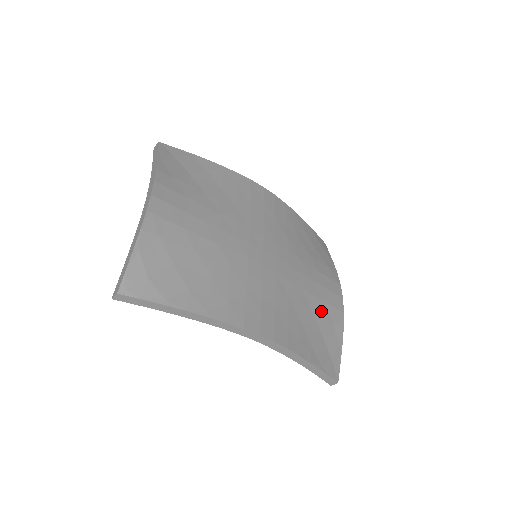
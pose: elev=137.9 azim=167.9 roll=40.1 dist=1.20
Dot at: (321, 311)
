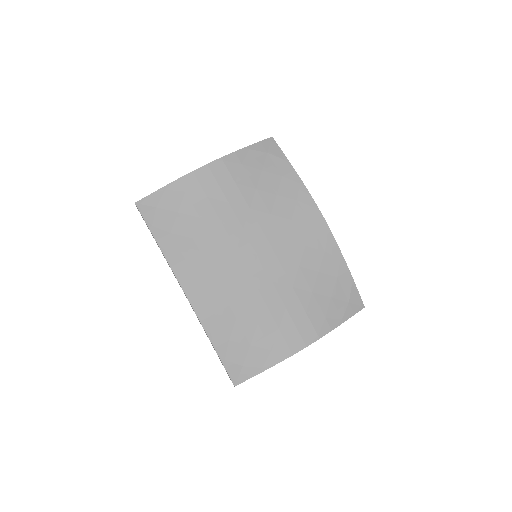
Dot at: (268, 333)
